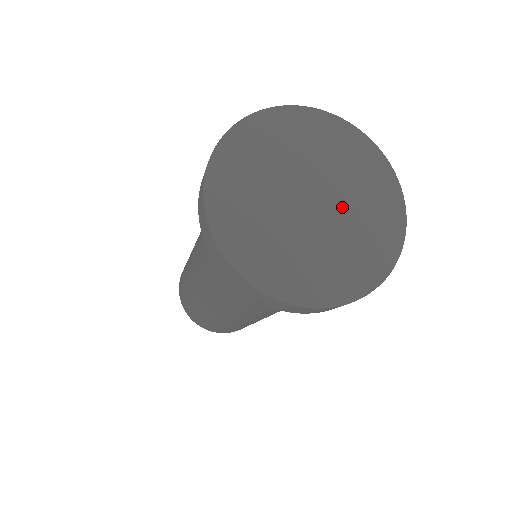
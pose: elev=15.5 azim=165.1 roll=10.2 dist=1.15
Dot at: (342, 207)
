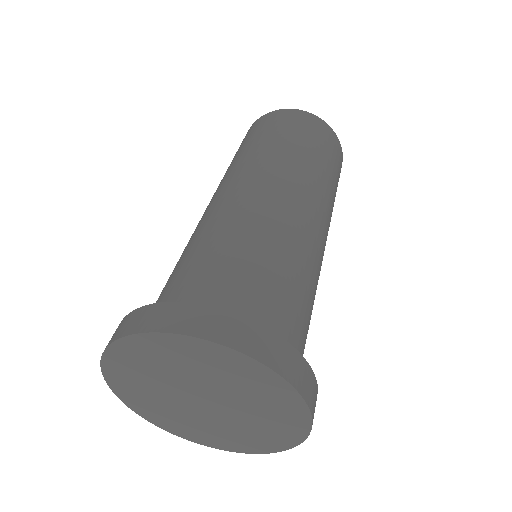
Dot at: (235, 406)
